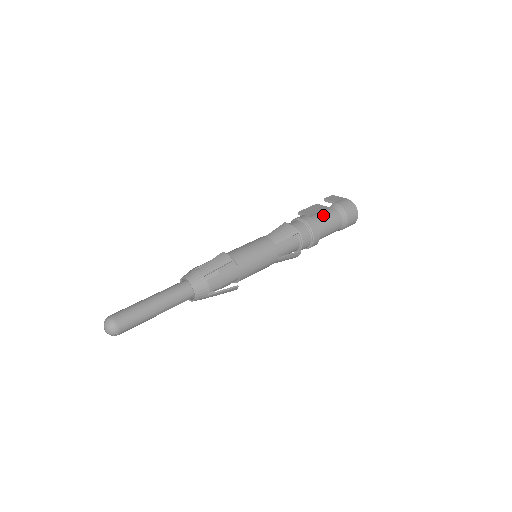
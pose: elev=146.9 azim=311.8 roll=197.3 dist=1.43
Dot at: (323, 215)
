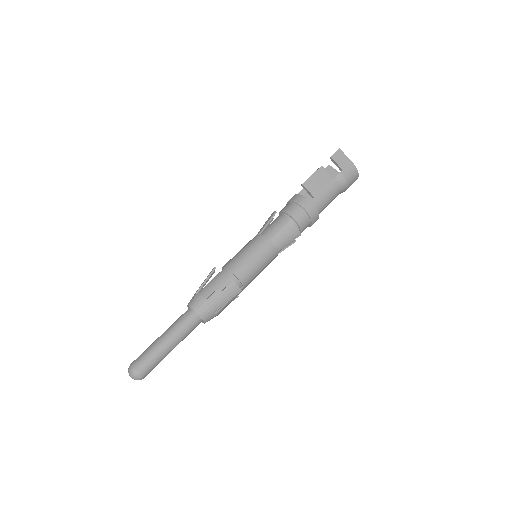
Dot at: (327, 197)
